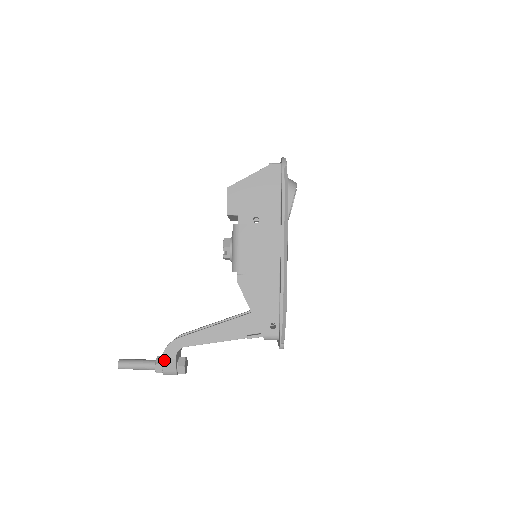
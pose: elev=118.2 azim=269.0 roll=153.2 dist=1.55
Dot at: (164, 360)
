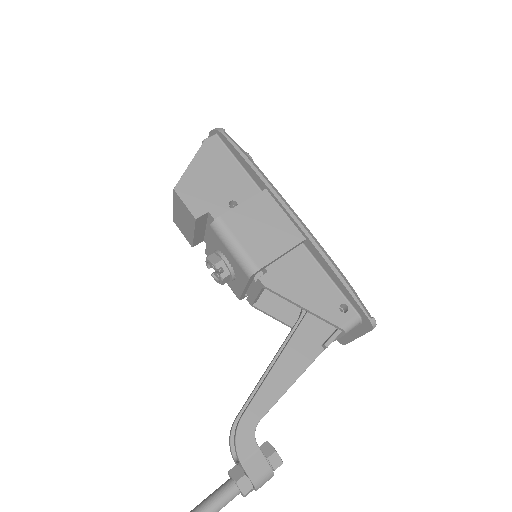
Dot at: (245, 463)
